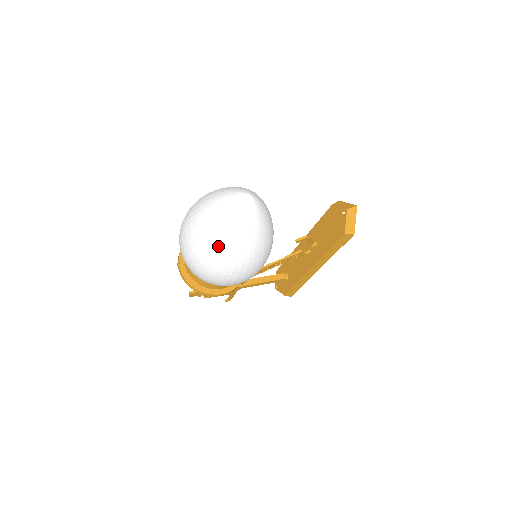
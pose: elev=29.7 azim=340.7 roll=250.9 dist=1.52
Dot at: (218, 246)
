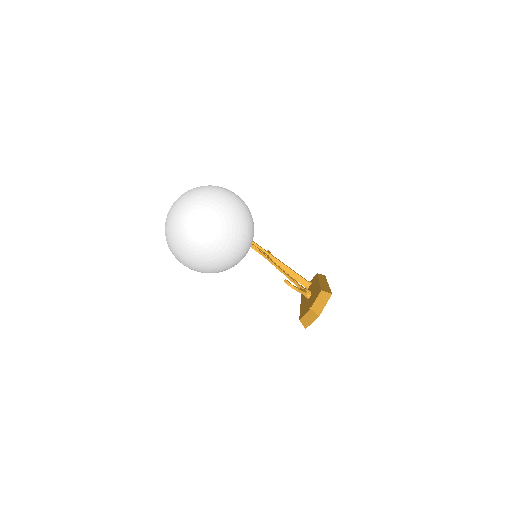
Dot at: (167, 235)
